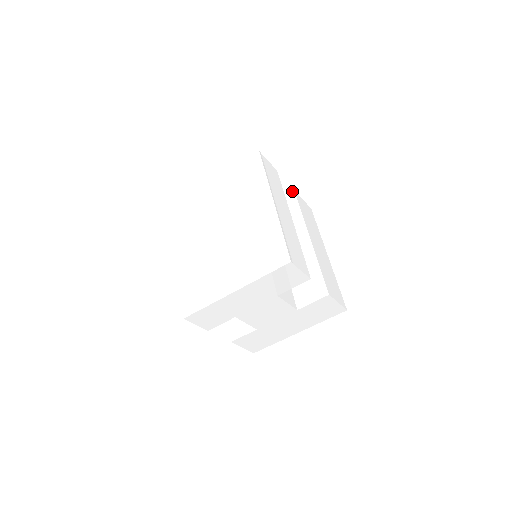
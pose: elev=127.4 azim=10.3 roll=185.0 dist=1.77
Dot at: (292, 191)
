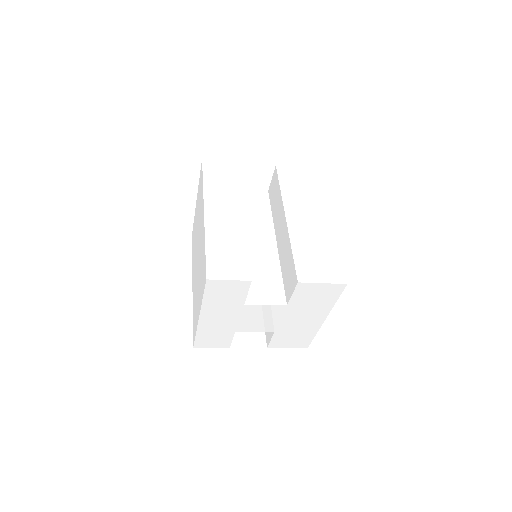
Dot at: (275, 168)
